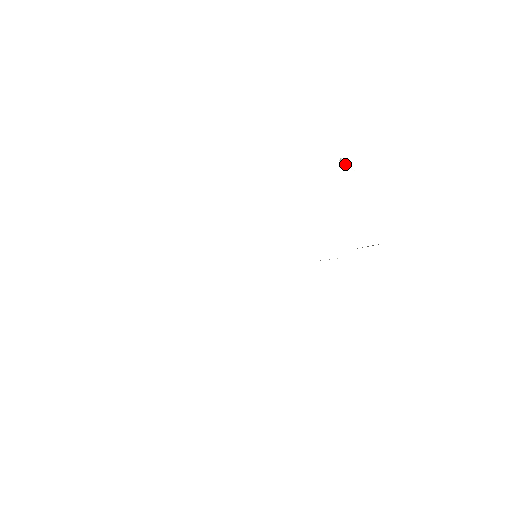
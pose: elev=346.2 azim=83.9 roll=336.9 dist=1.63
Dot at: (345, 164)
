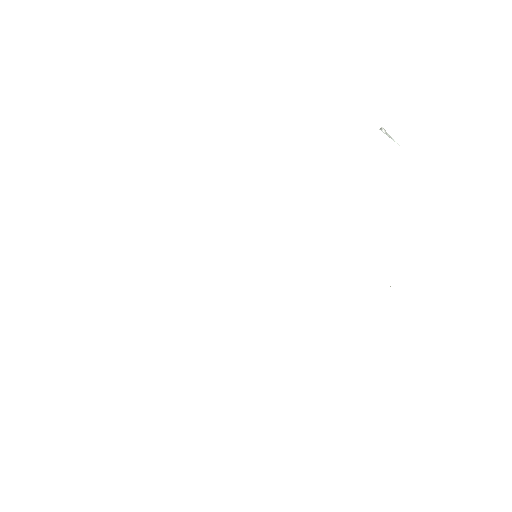
Dot at: (389, 137)
